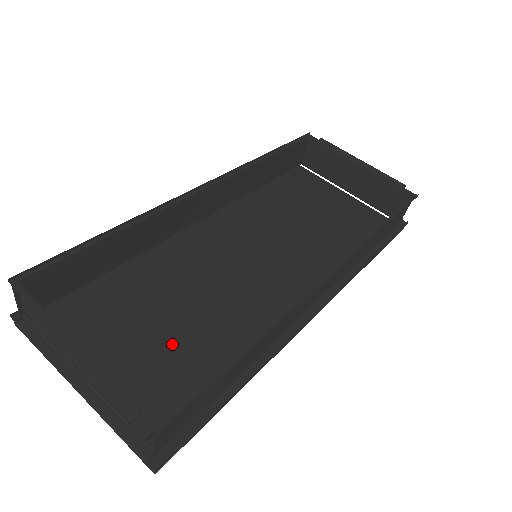
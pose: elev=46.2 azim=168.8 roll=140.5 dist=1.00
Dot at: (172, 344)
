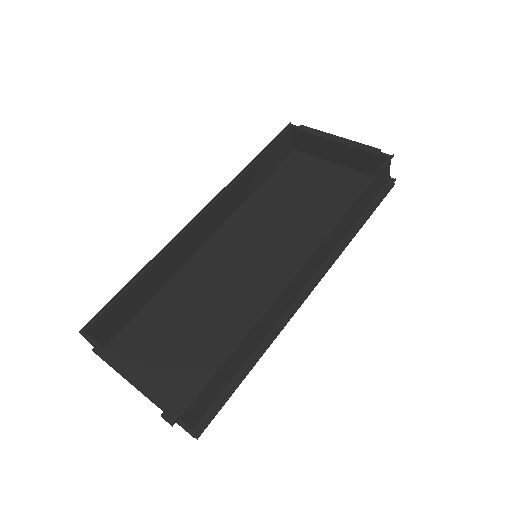
Dot at: (200, 345)
